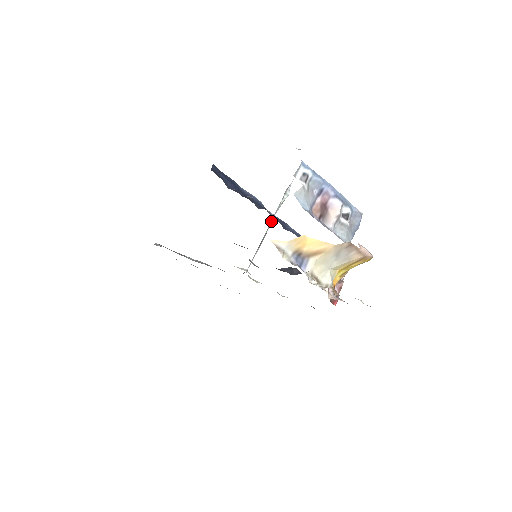
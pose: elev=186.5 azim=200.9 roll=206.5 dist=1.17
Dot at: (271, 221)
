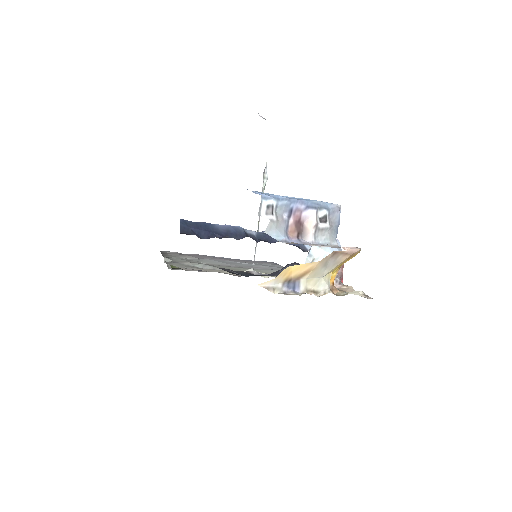
Dot at: occluded
